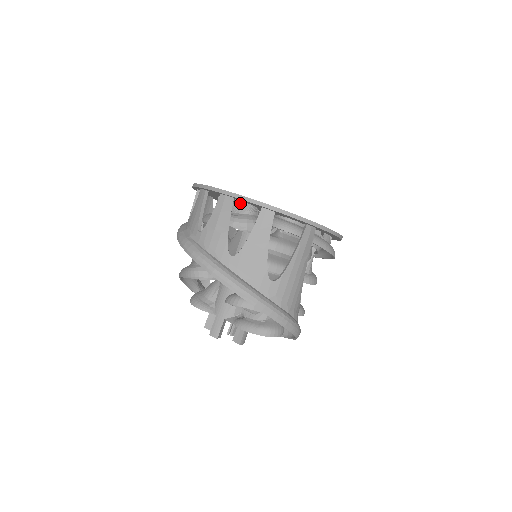
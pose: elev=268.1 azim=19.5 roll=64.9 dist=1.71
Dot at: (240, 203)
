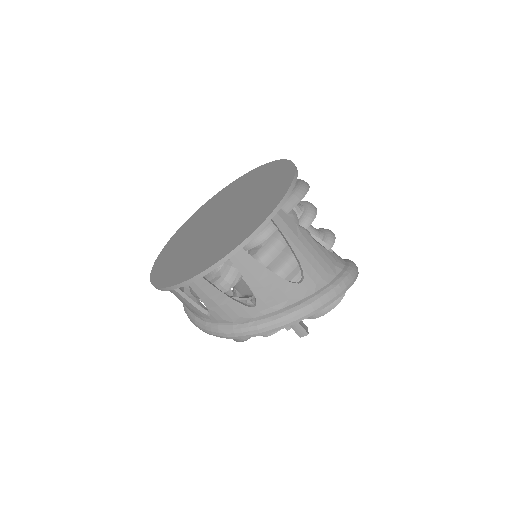
Dot at: occluded
